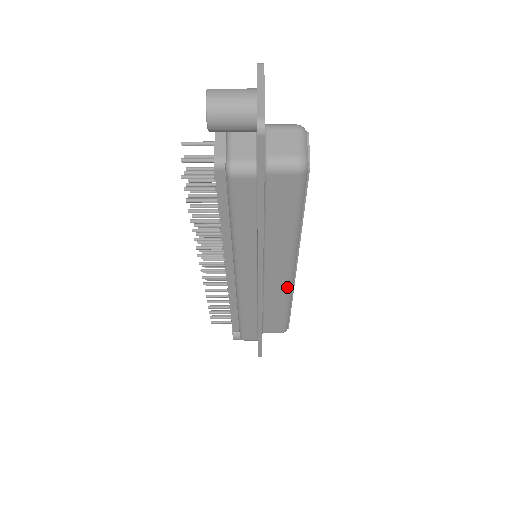
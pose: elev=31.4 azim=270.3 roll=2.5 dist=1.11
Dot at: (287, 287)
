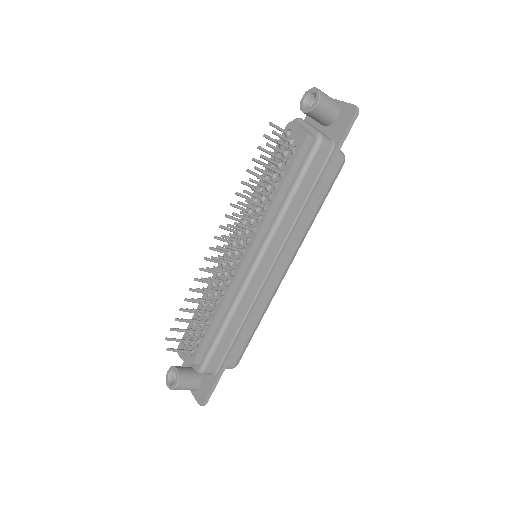
Dot at: (275, 289)
